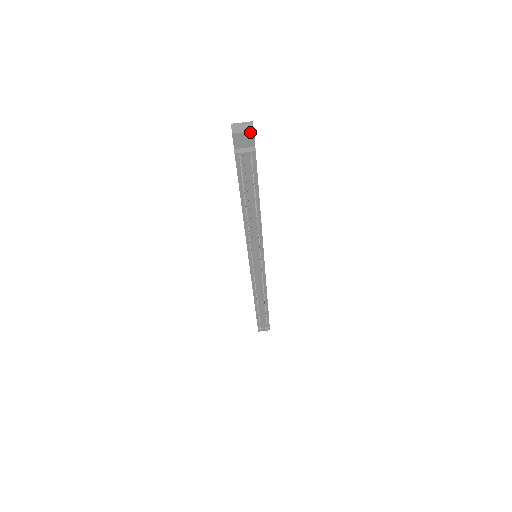
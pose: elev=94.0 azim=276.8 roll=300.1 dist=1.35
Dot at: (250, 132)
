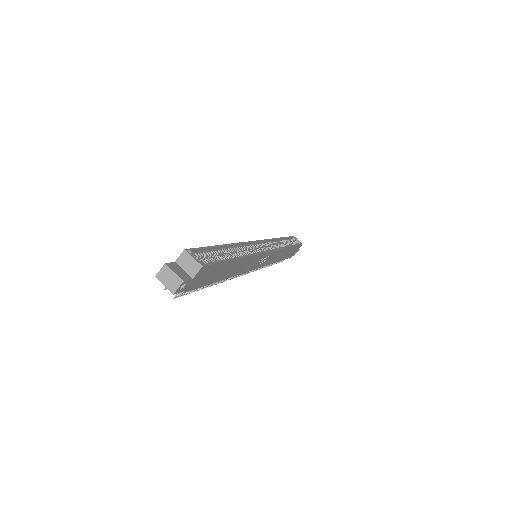
Dot at: (171, 291)
